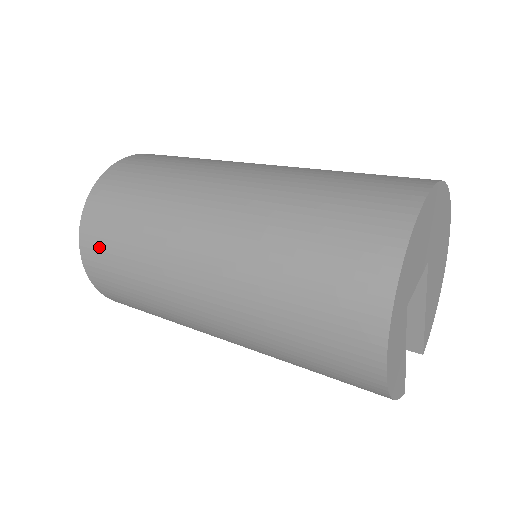
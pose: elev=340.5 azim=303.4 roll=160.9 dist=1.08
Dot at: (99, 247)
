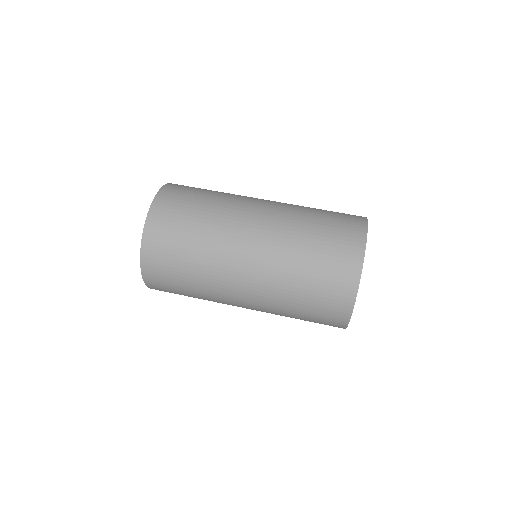
Dot at: occluded
